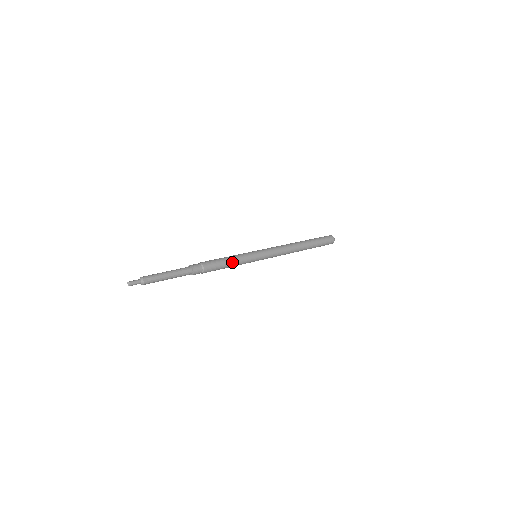
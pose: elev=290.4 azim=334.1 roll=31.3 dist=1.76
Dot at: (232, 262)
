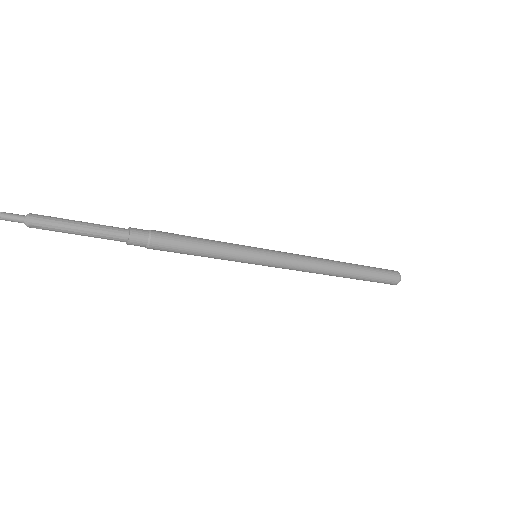
Dot at: (204, 256)
